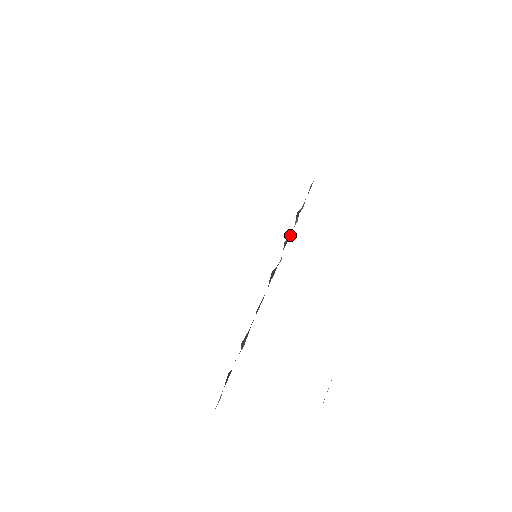
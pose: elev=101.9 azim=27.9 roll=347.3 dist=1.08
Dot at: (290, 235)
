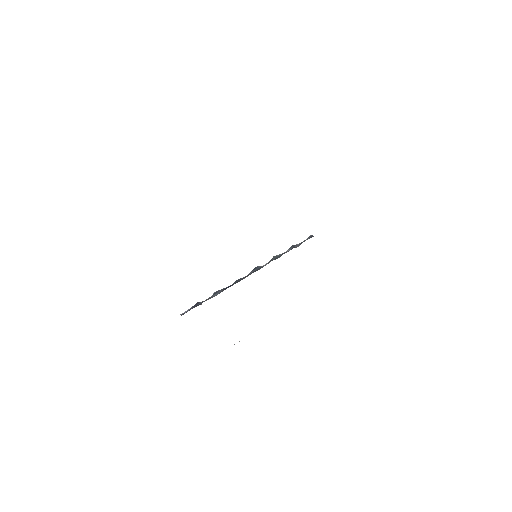
Dot at: occluded
